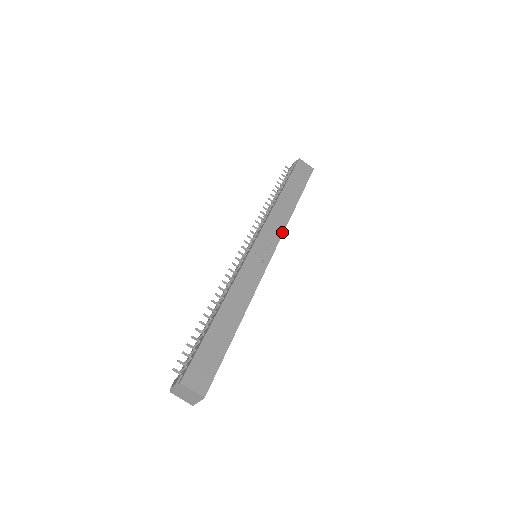
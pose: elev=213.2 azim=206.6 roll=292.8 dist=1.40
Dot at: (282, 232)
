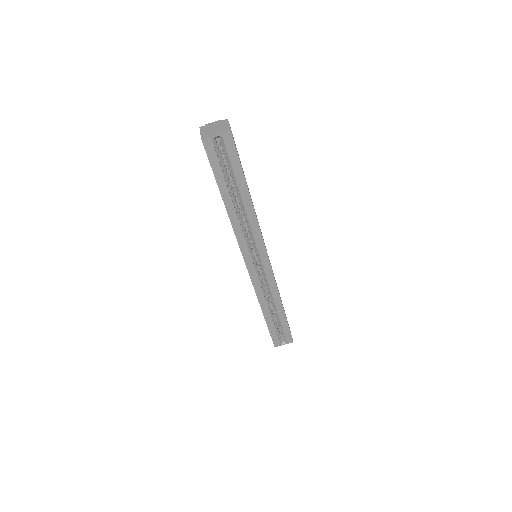
Dot at: occluded
